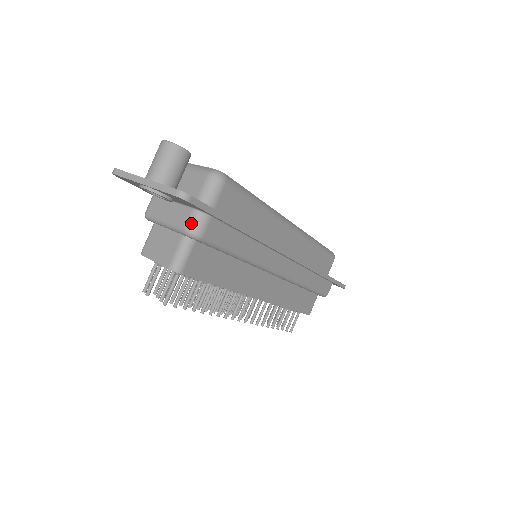
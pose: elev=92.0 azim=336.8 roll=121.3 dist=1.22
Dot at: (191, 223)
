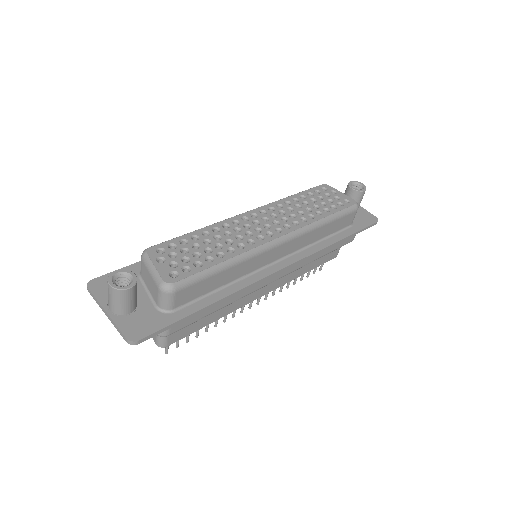
Dot at: occluded
